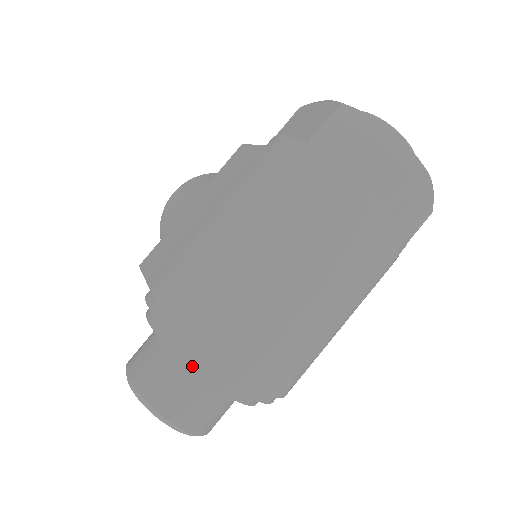
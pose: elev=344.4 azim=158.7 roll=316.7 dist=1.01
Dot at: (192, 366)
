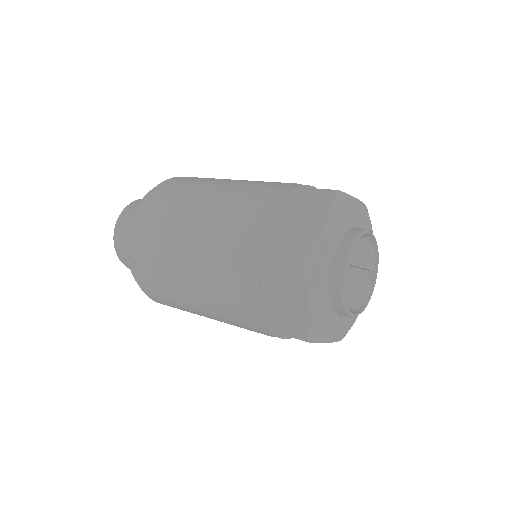
Dot at: occluded
